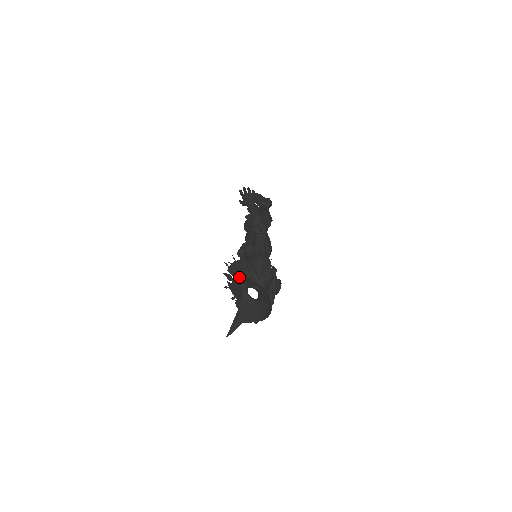
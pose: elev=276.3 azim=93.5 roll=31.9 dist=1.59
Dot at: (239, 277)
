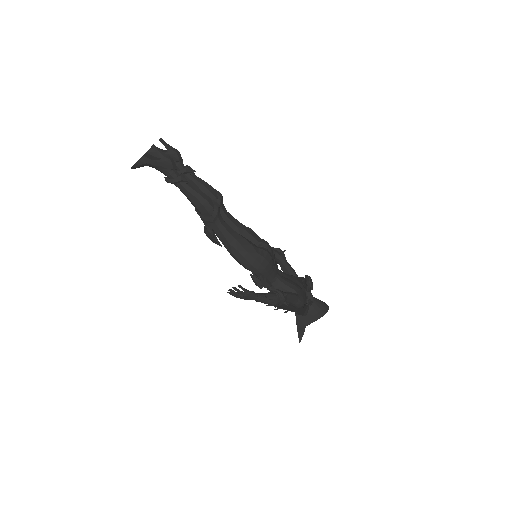
Dot at: (284, 304)
